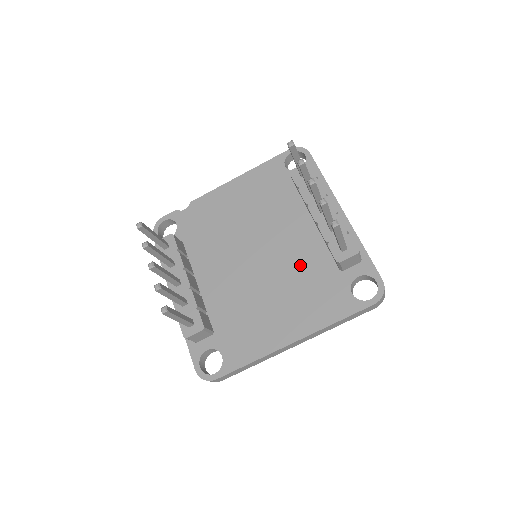
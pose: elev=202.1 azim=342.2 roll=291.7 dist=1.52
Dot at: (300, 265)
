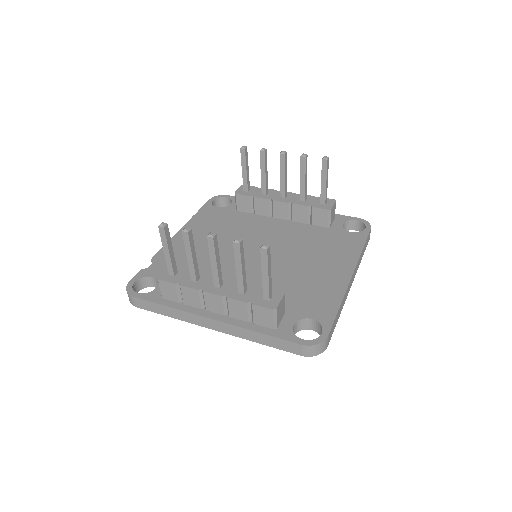
Dot at: (298, 240)
